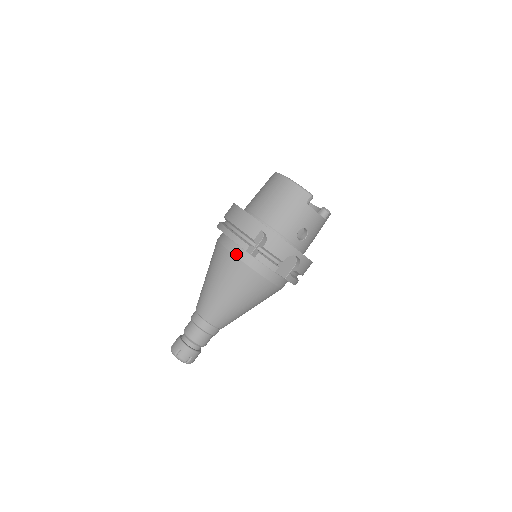
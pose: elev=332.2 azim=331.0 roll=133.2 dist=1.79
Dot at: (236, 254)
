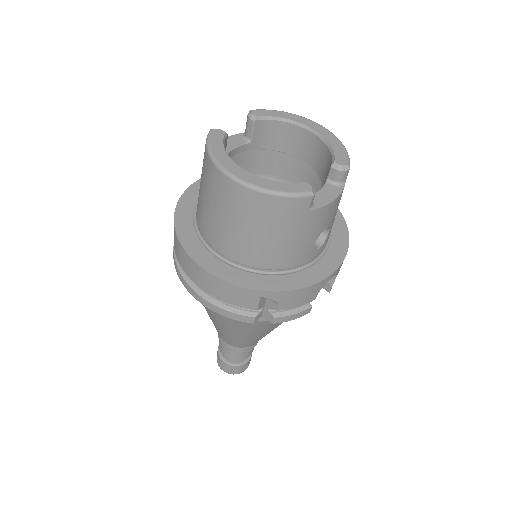
Dot at: occluded
